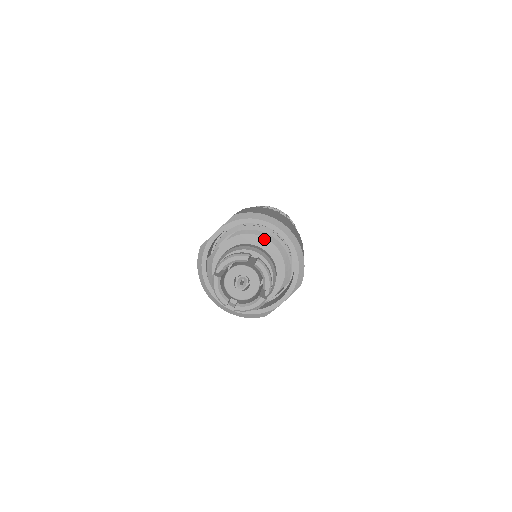
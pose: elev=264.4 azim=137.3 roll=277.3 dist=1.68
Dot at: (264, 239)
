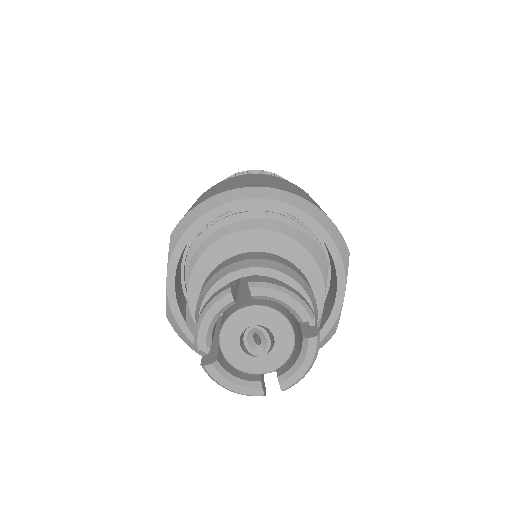
Dot at: (239, 234)
